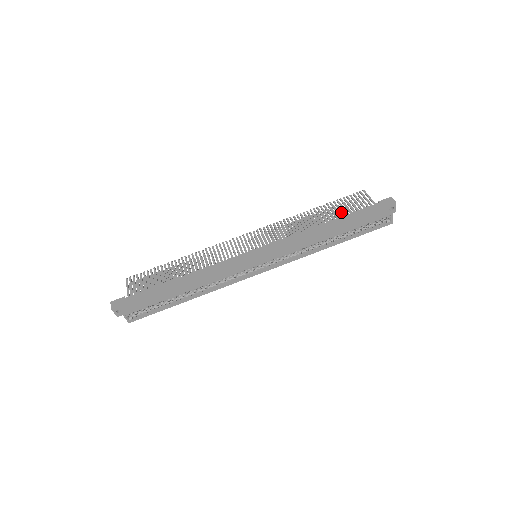
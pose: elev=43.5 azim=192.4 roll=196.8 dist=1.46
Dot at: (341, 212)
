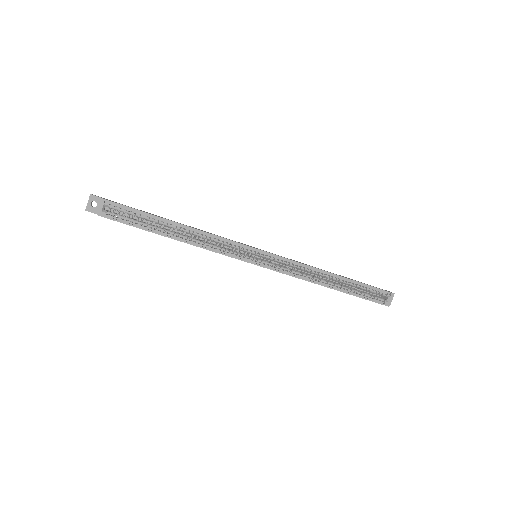
Dot at: occluded
